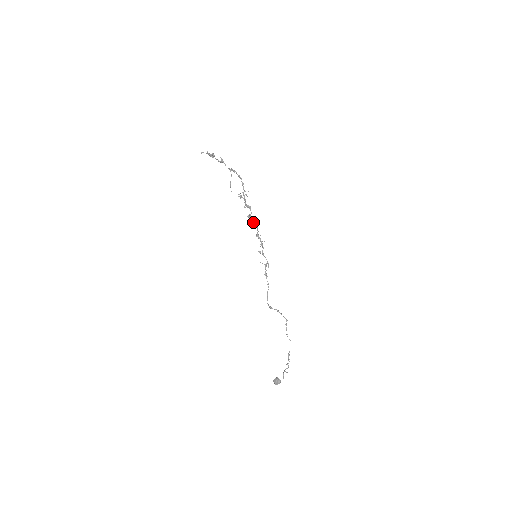
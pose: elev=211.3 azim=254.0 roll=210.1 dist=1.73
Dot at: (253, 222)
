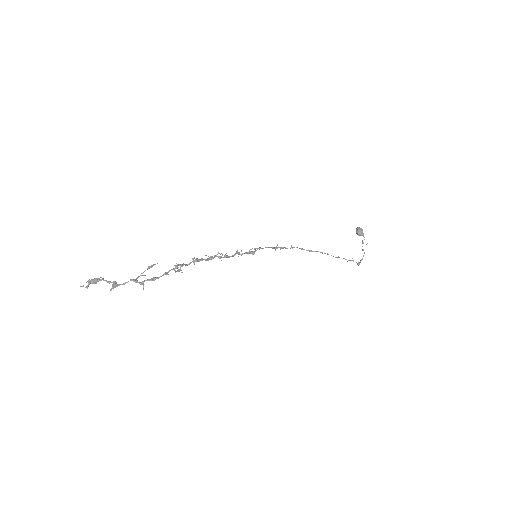
Dot at: occluded
